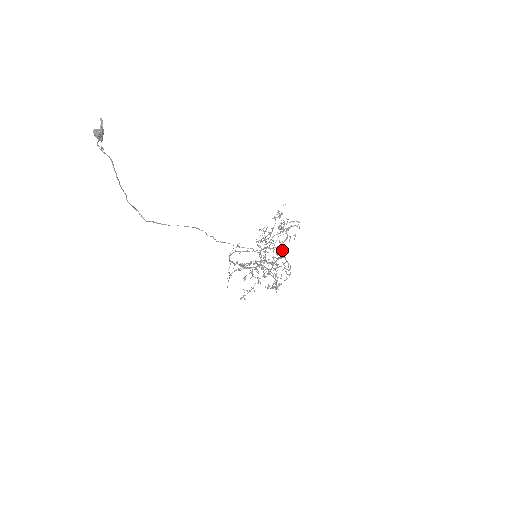
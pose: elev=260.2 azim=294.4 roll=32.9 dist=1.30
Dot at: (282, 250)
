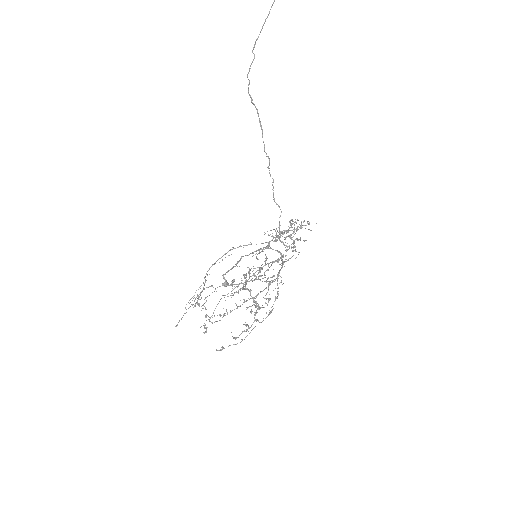
Dot at: occluded
